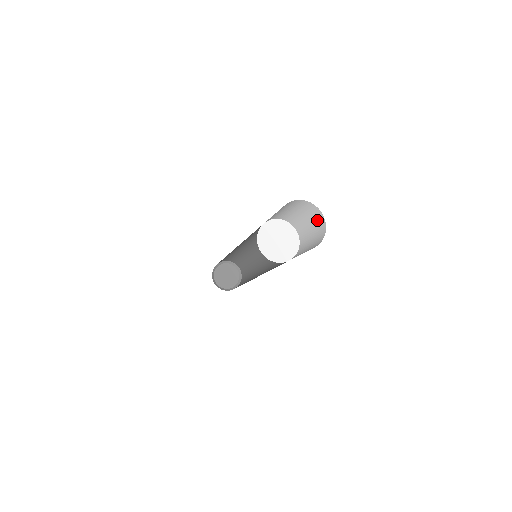
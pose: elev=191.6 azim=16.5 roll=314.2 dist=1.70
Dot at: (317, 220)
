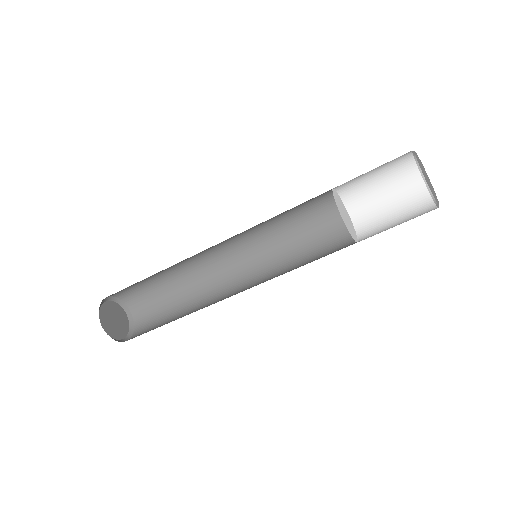
Dot at: (418, 213)
